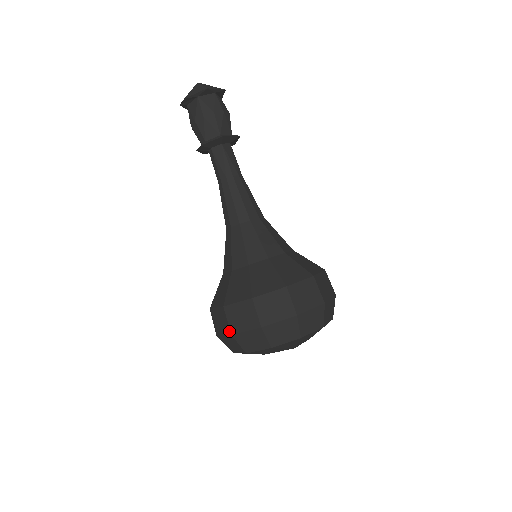
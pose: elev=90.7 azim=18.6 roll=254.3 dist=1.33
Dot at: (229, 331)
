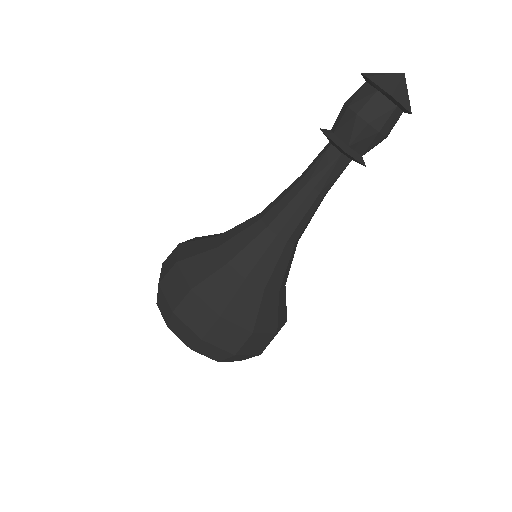
Dot at: (161, 279)
